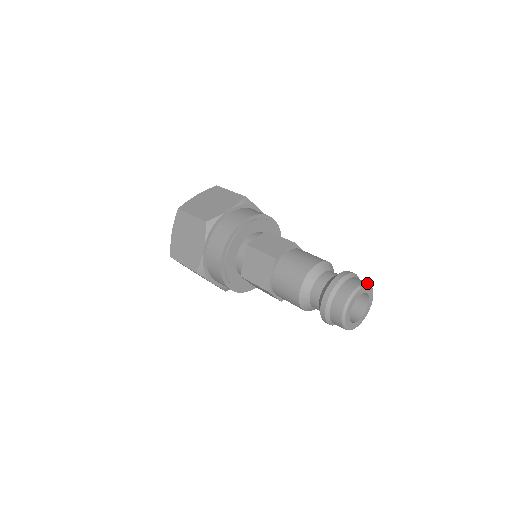
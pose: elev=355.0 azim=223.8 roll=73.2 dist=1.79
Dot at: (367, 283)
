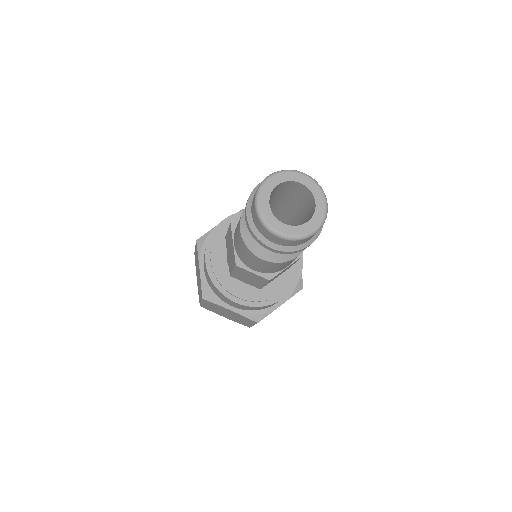
Dot at: (292, 170)
